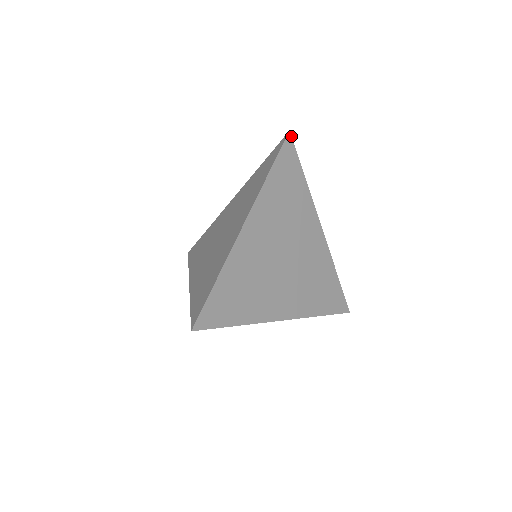
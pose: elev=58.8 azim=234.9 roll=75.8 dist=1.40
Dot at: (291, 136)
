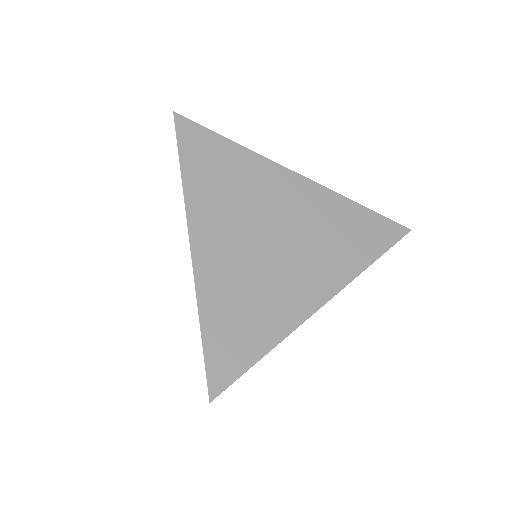
Dot at: (180, 115)
